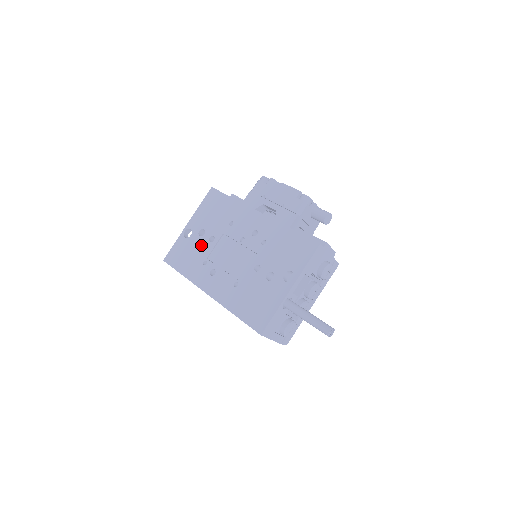
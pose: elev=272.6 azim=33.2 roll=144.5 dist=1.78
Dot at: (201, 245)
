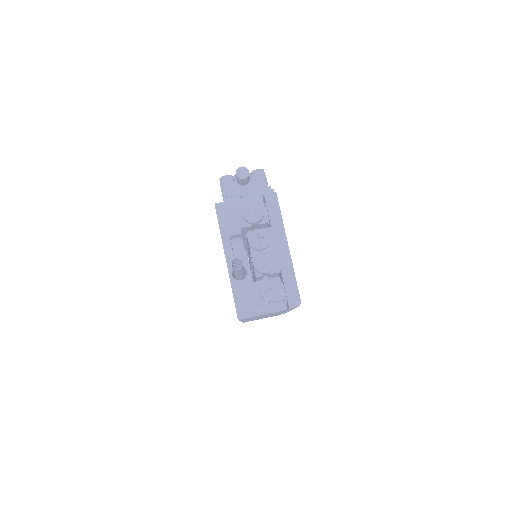
Dot at: occluded
